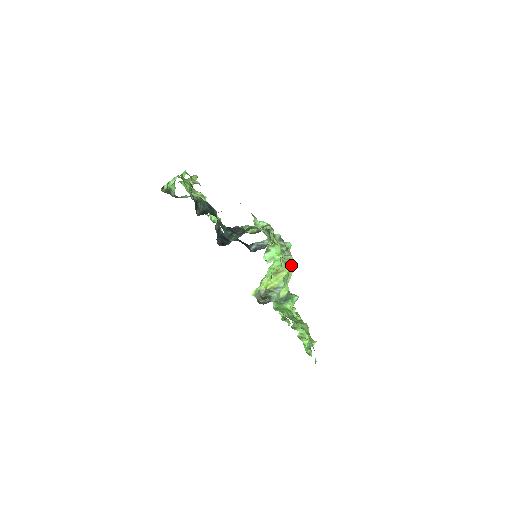
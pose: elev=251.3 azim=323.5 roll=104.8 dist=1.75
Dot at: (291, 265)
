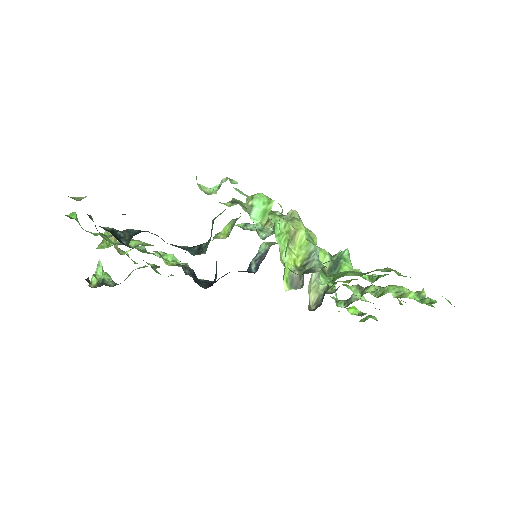
Dot at: occluded
